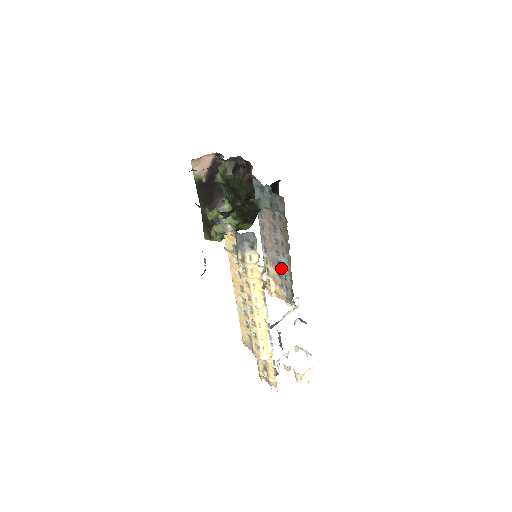
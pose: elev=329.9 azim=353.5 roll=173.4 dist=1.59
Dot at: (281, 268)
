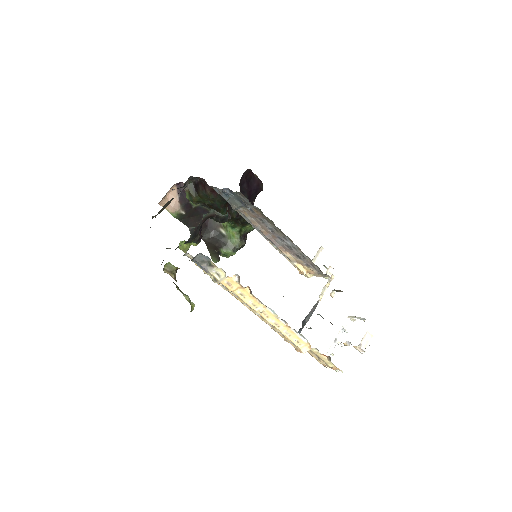
Dot at: (293, 250)
